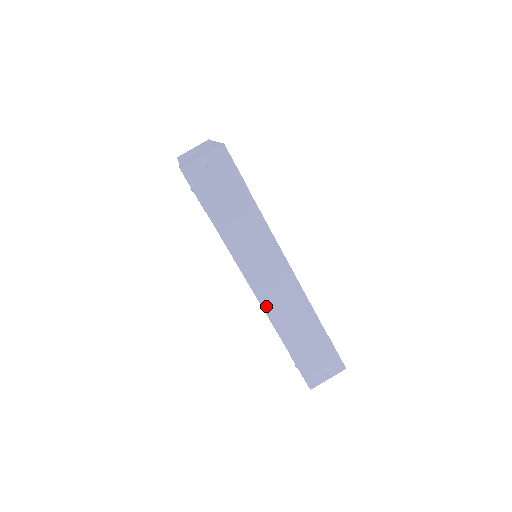
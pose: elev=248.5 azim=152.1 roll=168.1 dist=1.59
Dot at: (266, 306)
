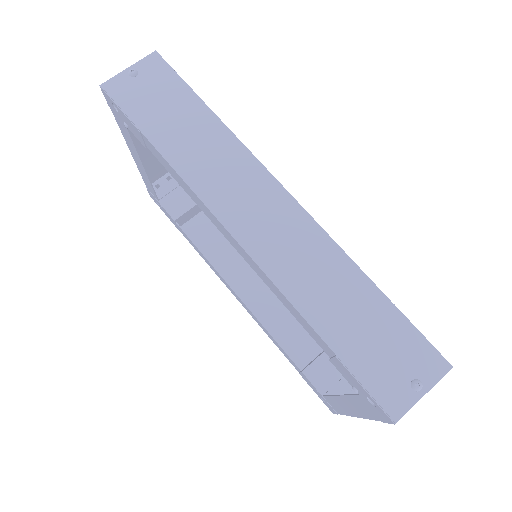
Dot at: (261, 259)
